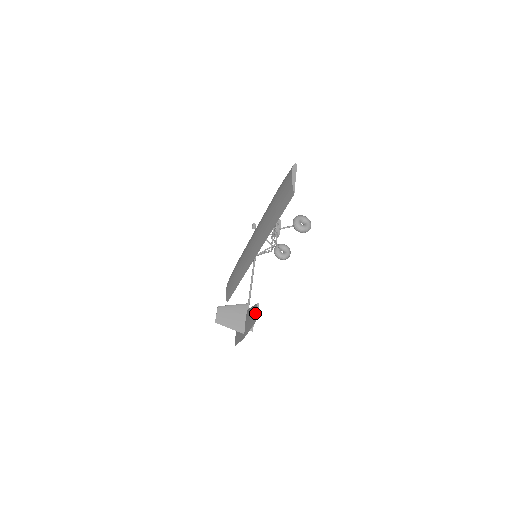
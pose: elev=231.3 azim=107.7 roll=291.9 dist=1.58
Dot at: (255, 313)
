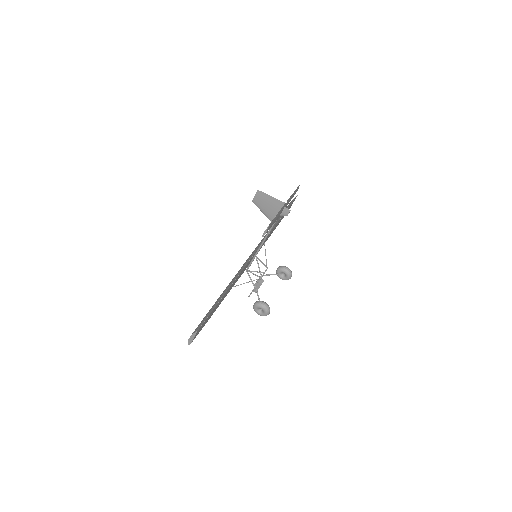
Dot at: occluded
